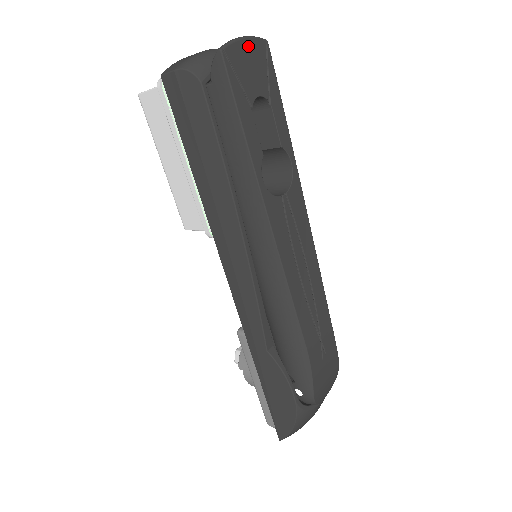
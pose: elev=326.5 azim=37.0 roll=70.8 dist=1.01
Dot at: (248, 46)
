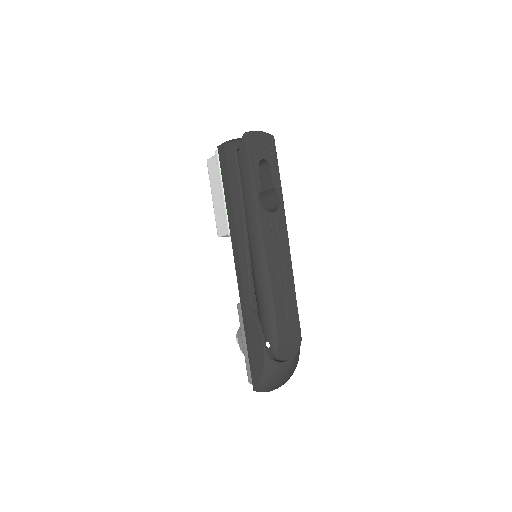
Dot at: (261, 135)
